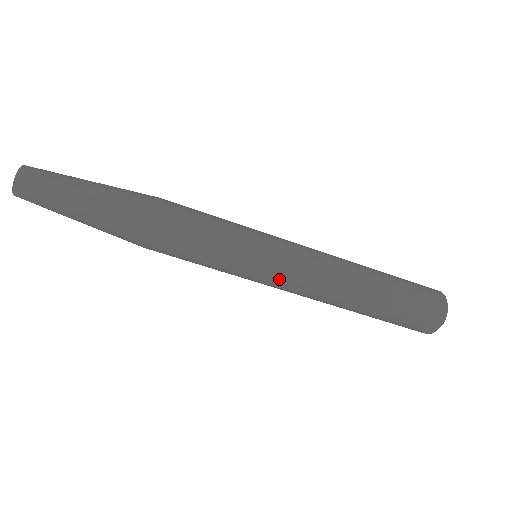
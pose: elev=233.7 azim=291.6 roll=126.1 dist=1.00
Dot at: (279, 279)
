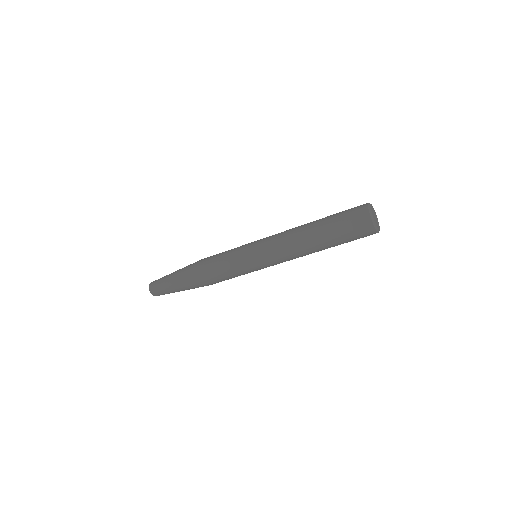
Dot at: occluded
